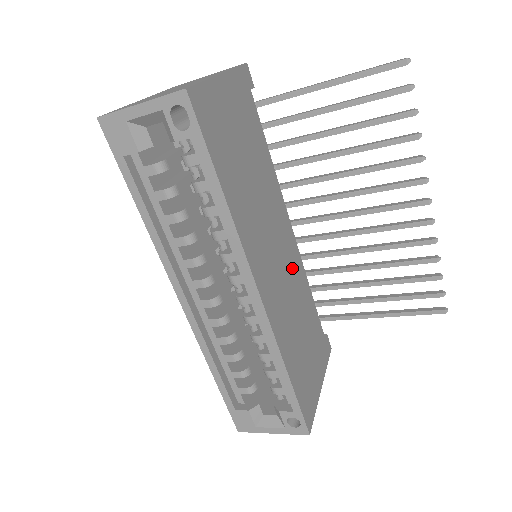
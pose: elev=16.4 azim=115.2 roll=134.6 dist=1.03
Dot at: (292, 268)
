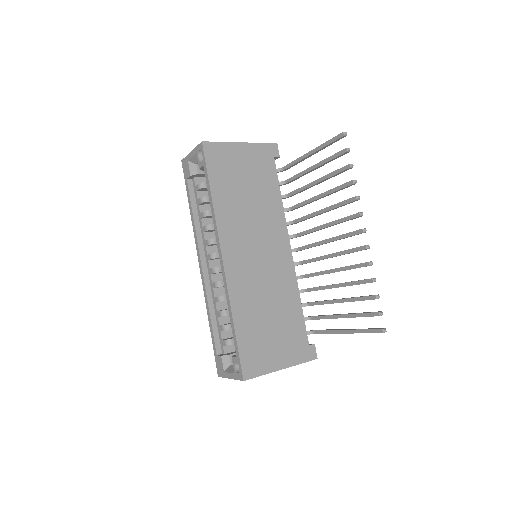
Dot at: (277, 270)
